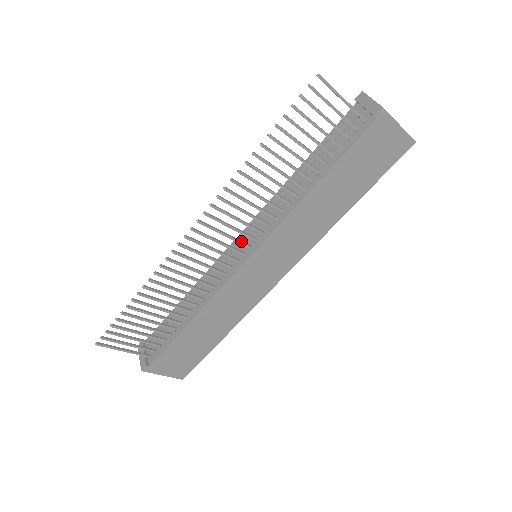
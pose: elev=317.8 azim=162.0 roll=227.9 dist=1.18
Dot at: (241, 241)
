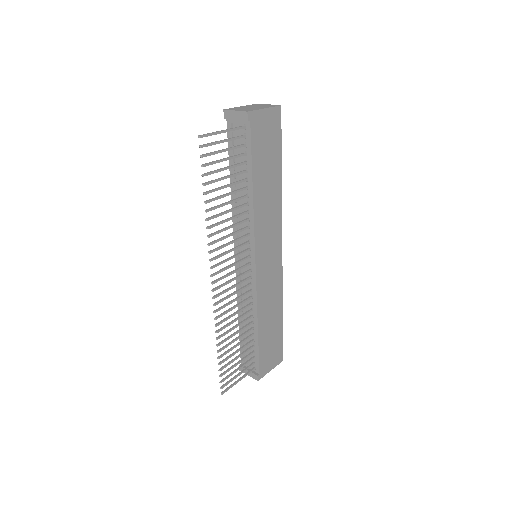
Dot at: (242, 259)
